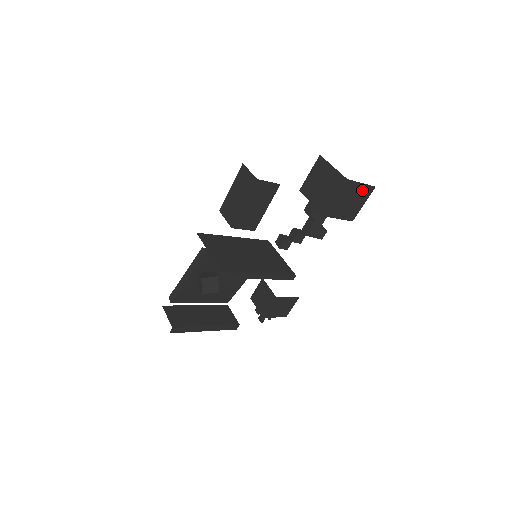
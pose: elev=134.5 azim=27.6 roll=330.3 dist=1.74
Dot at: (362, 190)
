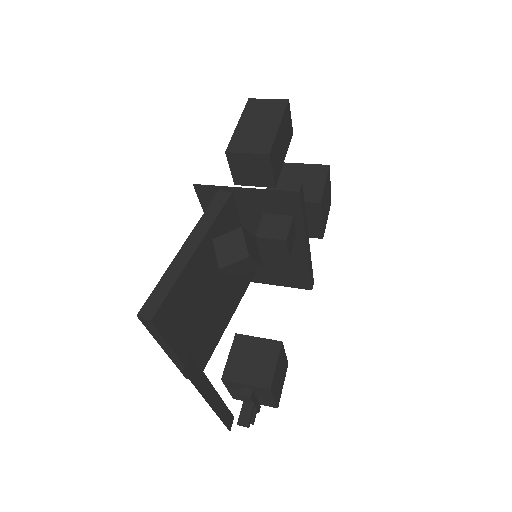
Dot at: (329, 196)
